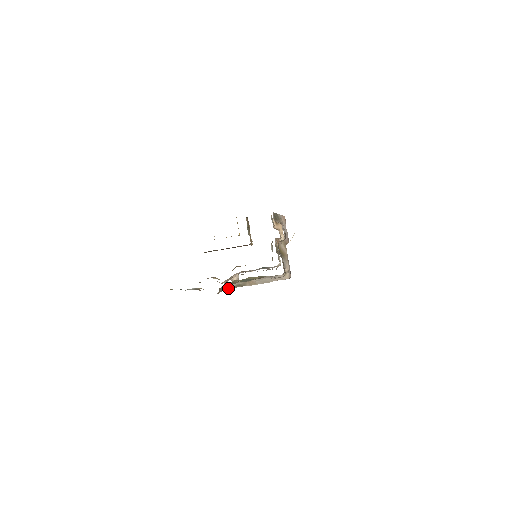
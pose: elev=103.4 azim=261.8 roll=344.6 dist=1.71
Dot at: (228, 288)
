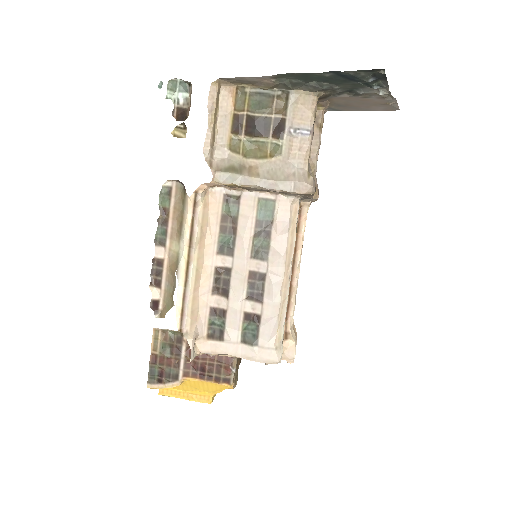
Dot at: (214, 168)
